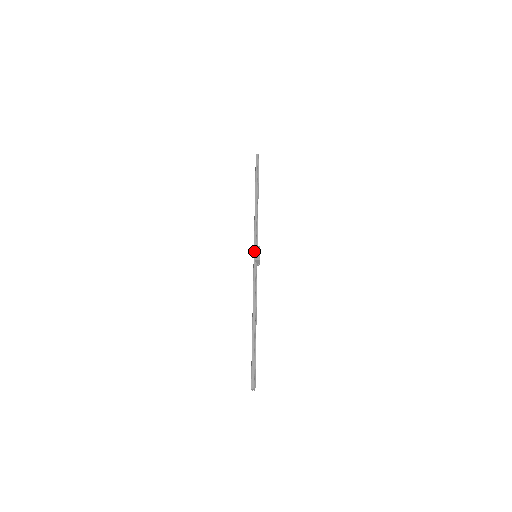
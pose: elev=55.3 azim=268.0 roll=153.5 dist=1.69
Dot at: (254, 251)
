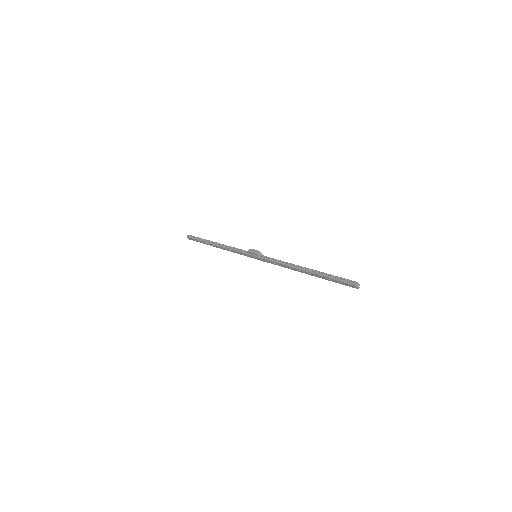
Dot at: (251, 255)
